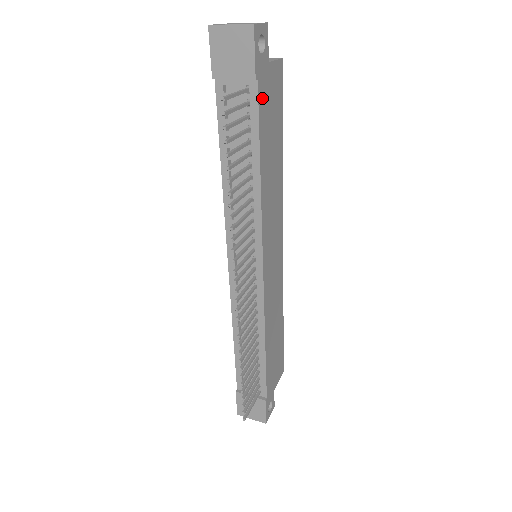
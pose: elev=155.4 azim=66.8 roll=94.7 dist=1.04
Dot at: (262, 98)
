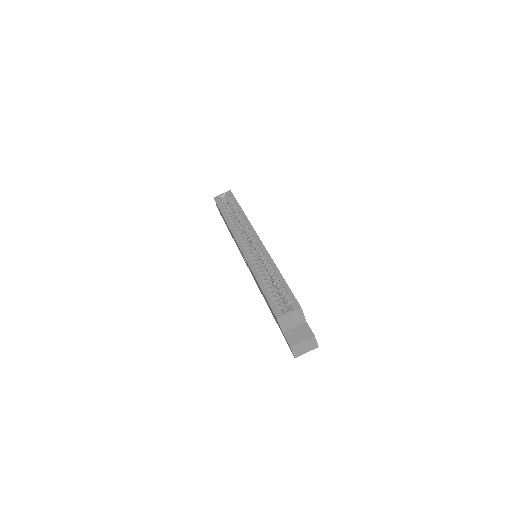
Dot at: occluded
